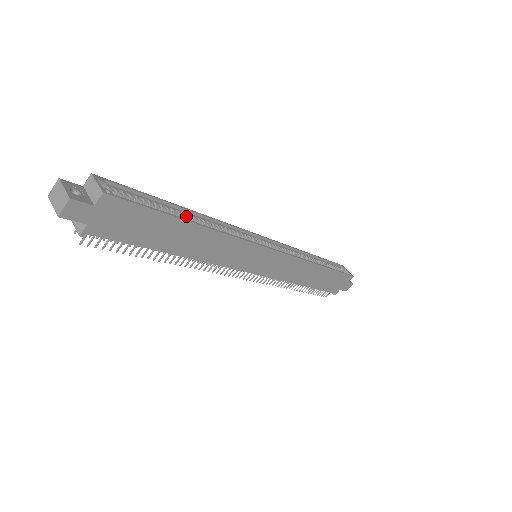
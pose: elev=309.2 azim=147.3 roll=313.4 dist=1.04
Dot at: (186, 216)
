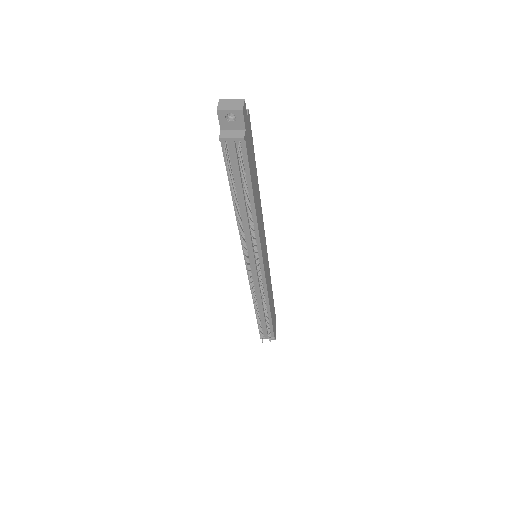
Dot at: occluded
